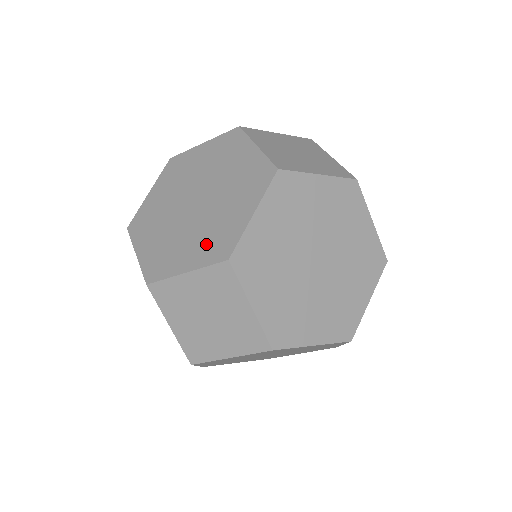
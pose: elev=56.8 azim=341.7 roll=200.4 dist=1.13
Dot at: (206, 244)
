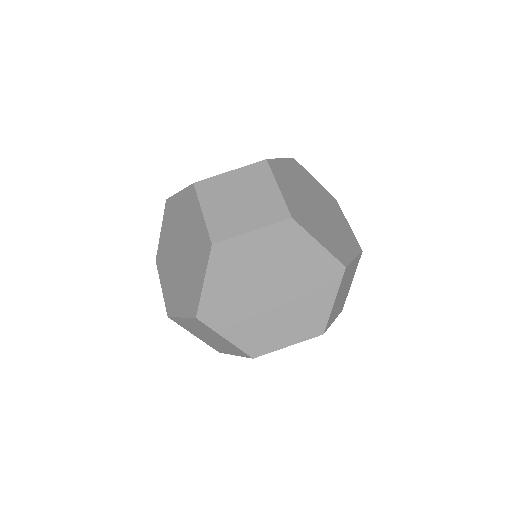
Dot at: occluded
